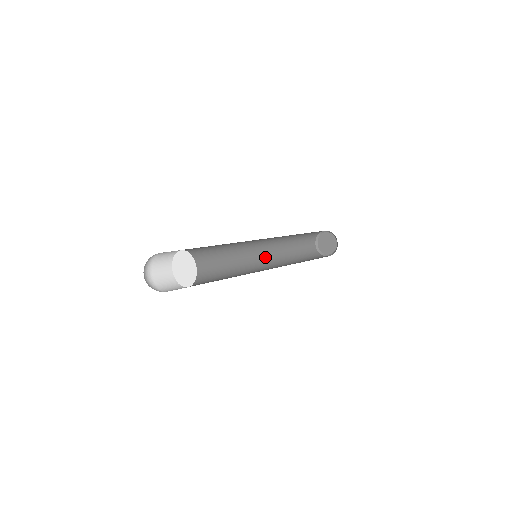
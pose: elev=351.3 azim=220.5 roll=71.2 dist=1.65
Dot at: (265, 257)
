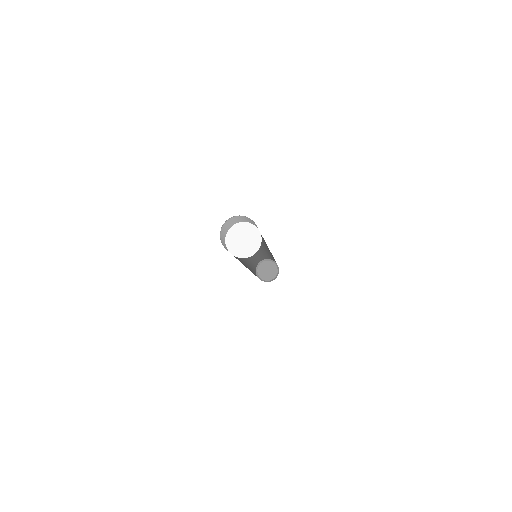
Dot at: occluded
